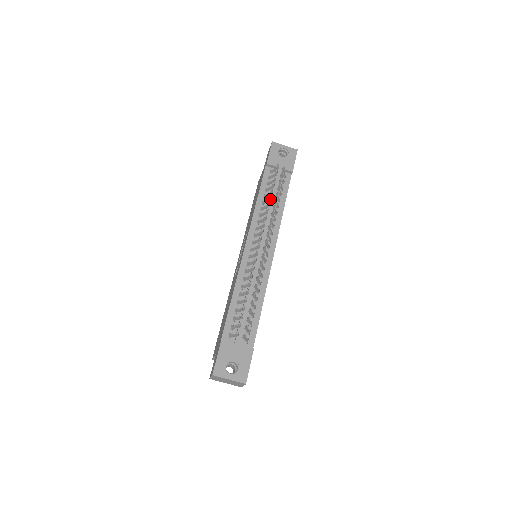
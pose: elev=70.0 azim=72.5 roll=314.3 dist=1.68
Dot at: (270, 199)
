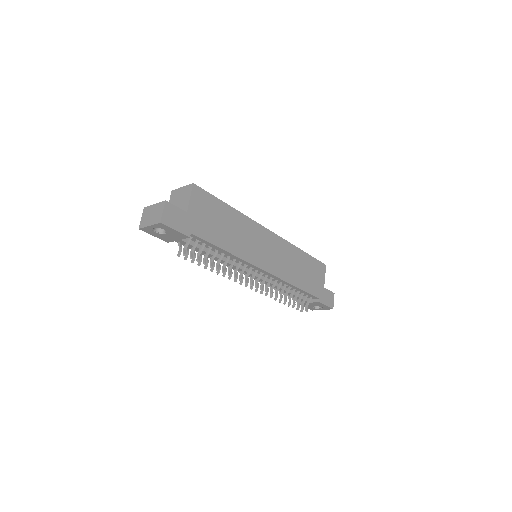
Dot at: (213, 266)
